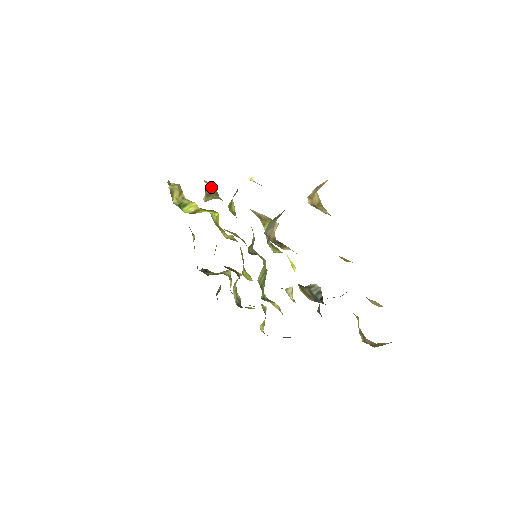
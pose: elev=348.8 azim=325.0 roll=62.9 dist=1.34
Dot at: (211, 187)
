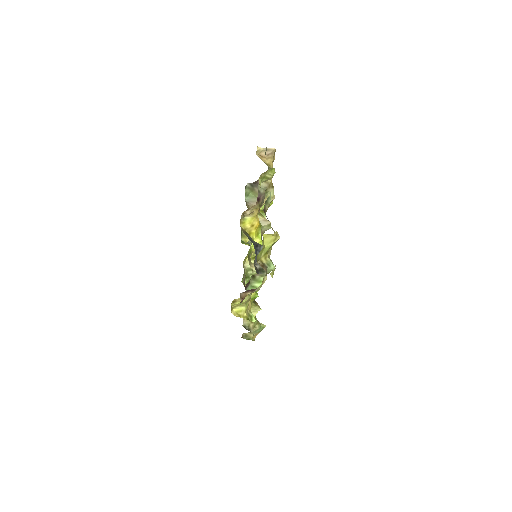
Dot at: occluded
